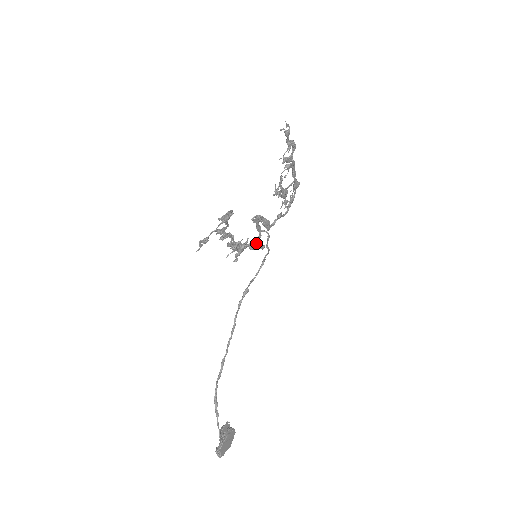
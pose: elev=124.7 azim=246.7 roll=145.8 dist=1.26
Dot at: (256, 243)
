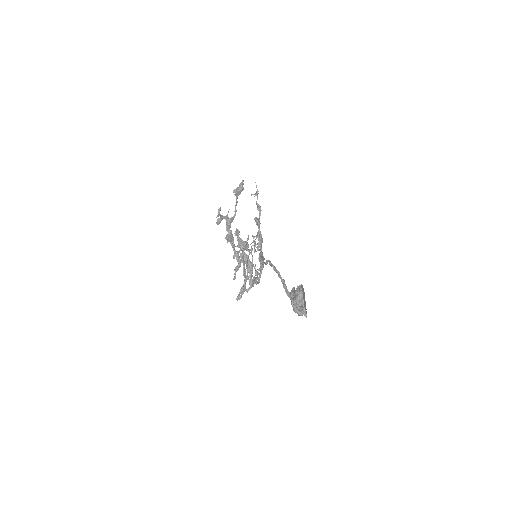
Dot at: occluded
